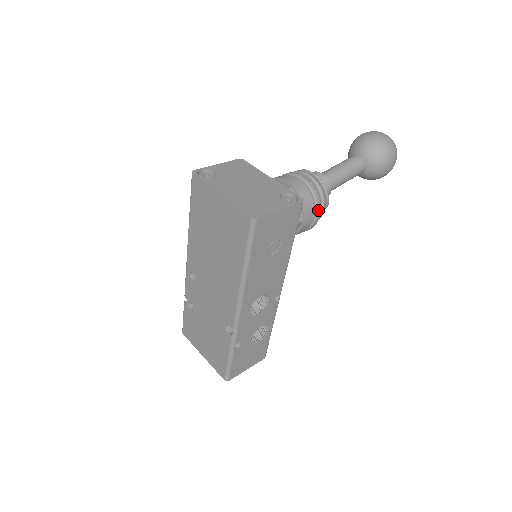
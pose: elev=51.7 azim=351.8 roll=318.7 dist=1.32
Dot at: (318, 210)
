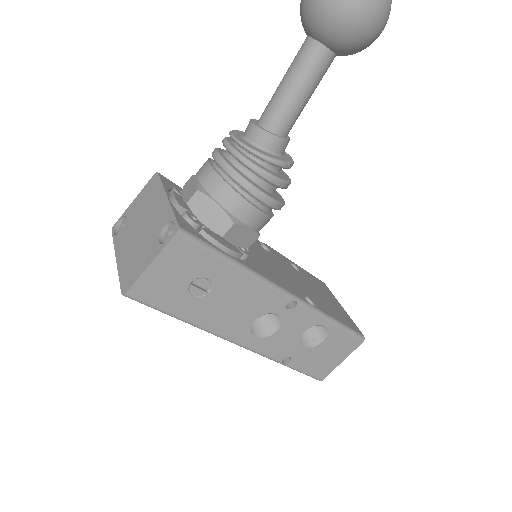
Dot at: (253, 192)
